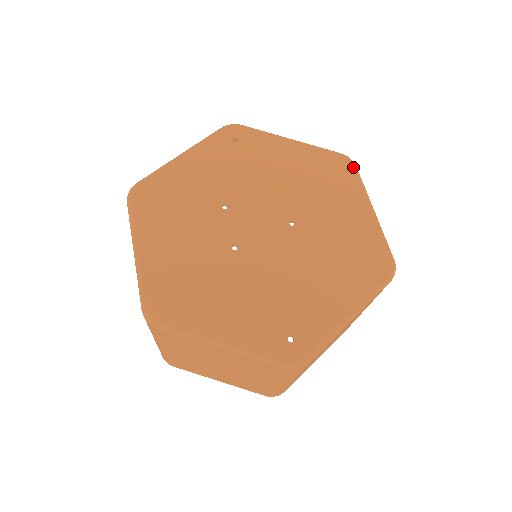
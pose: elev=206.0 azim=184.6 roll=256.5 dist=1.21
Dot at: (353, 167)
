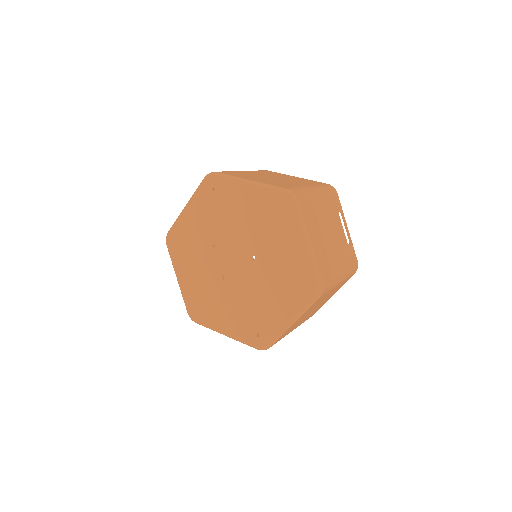
Dot at: (292, 204)
